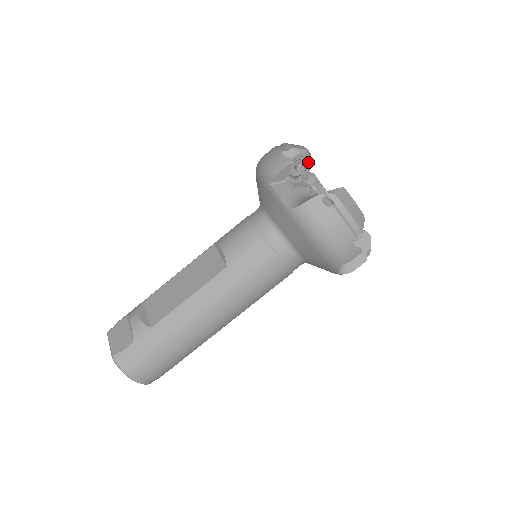
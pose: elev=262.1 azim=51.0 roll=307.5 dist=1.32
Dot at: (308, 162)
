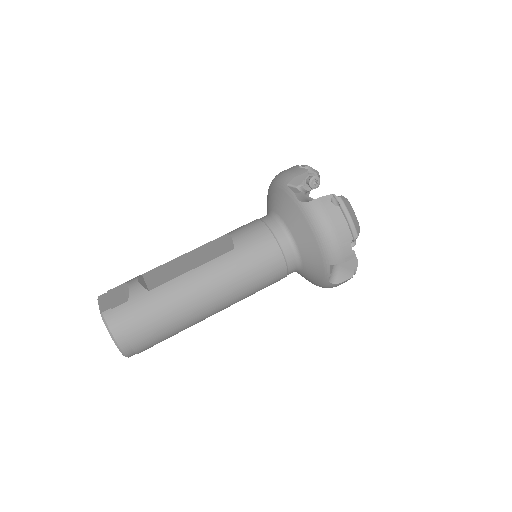
Dot at: (319, 178)
